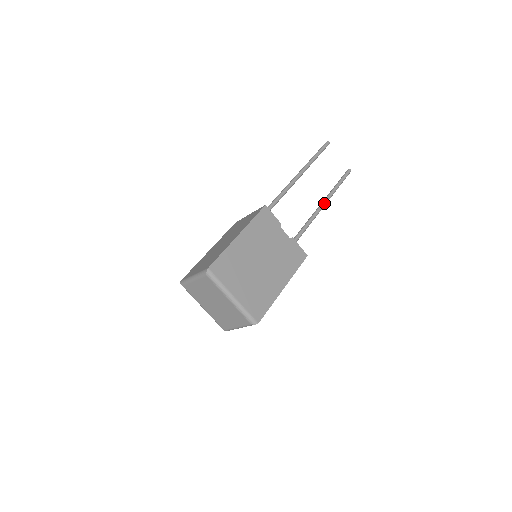
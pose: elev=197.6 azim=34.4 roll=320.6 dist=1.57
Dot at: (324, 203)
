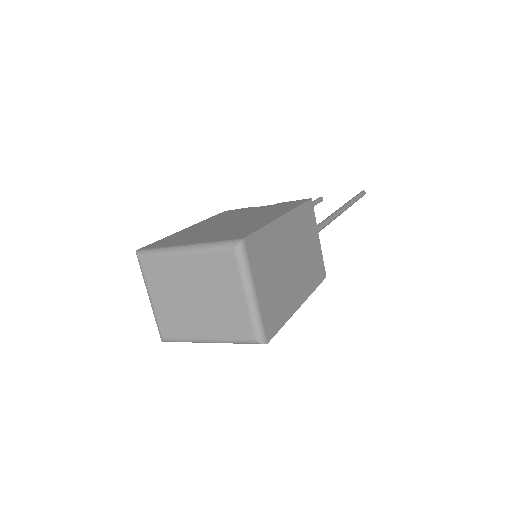
Dot at: (341, 207)
